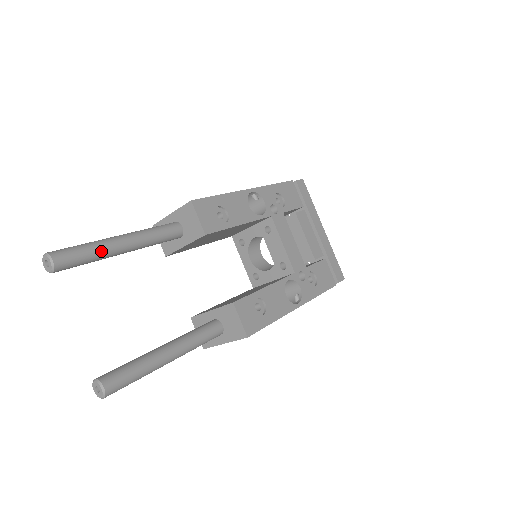
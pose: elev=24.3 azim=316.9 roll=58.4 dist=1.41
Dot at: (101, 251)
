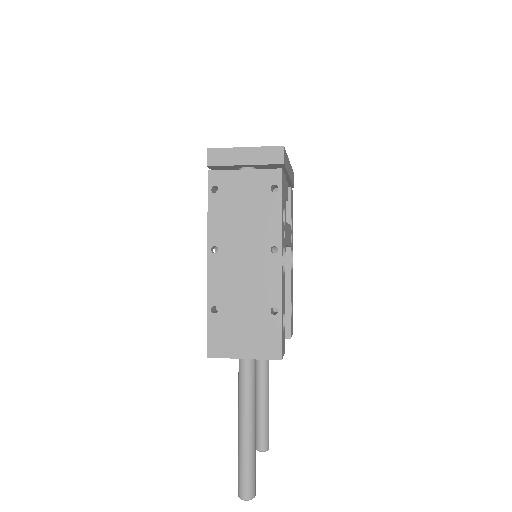
Dot at: (255, 451)
